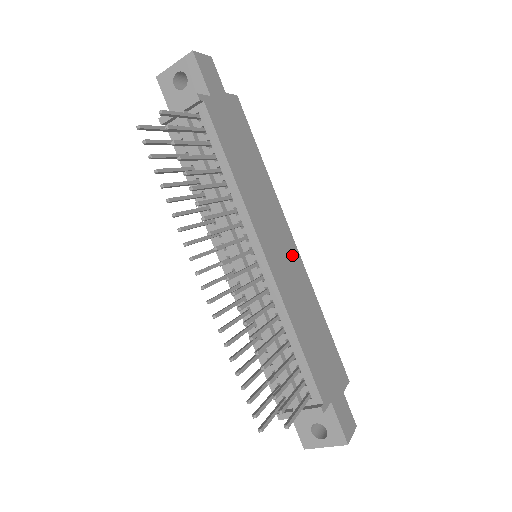
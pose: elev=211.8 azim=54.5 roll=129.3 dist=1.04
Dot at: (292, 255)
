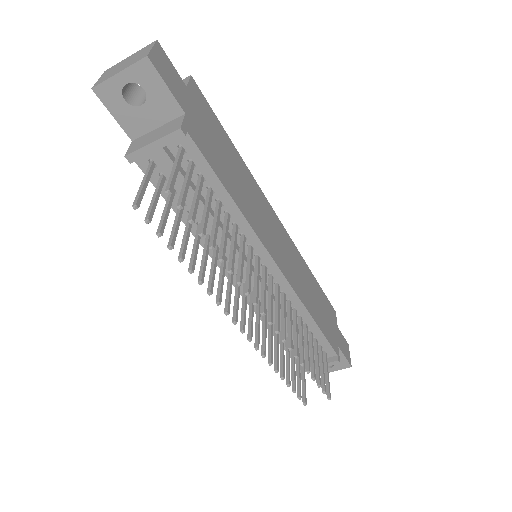
Dot at: (284, 238)
